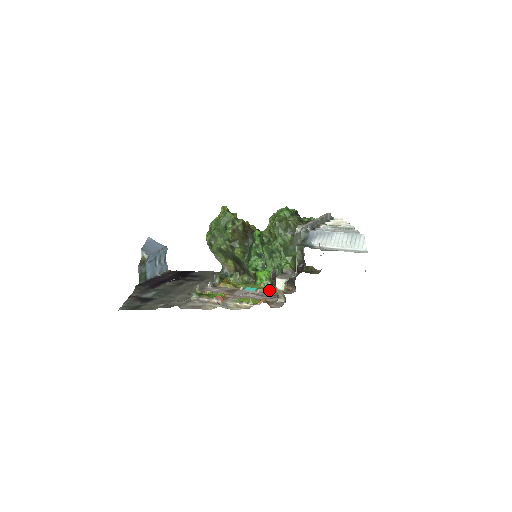
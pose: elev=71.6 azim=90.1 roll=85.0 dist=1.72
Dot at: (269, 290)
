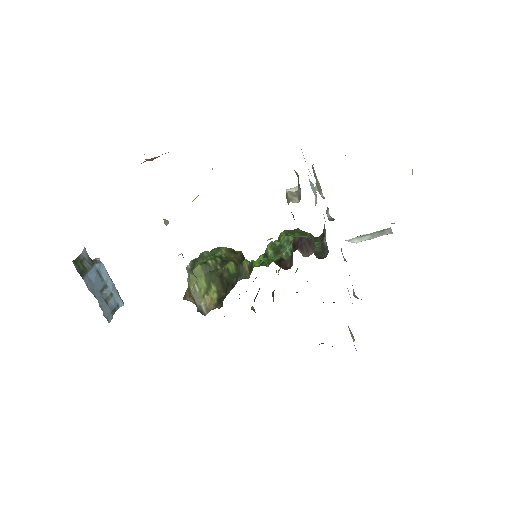
Dot at: occluded
